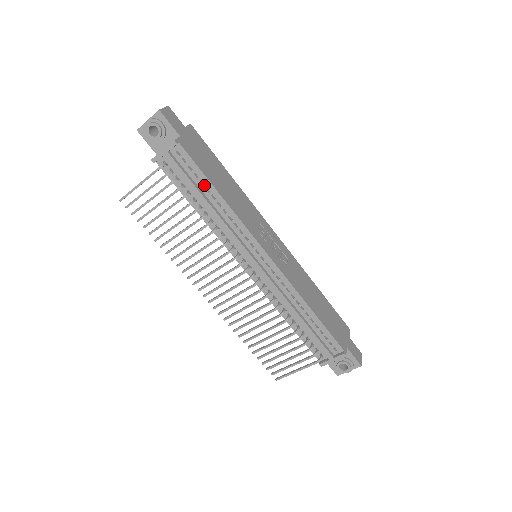
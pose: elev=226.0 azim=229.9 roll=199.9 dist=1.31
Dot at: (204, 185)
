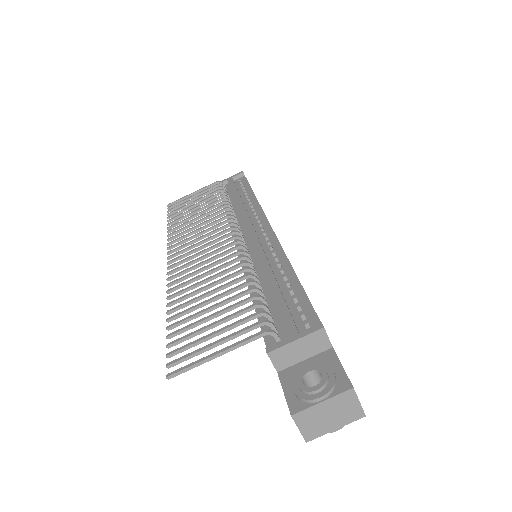
Dot at: (245, 192)
